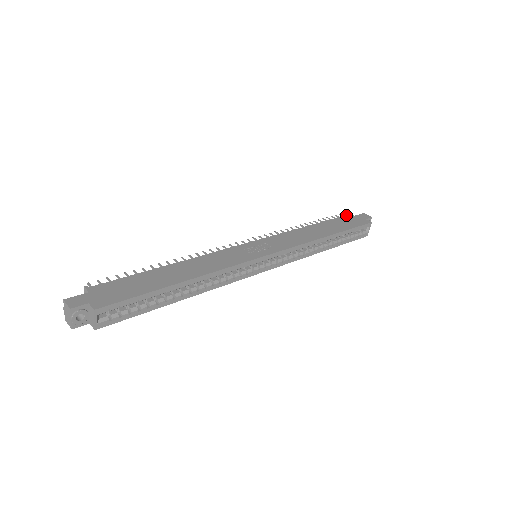
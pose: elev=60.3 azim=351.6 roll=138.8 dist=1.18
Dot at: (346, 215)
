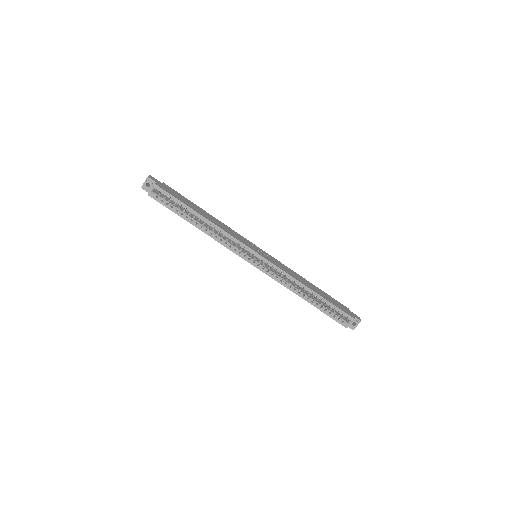
Dot at: occluded
